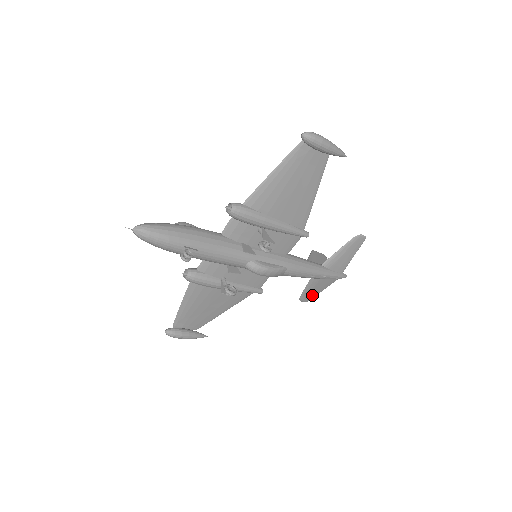
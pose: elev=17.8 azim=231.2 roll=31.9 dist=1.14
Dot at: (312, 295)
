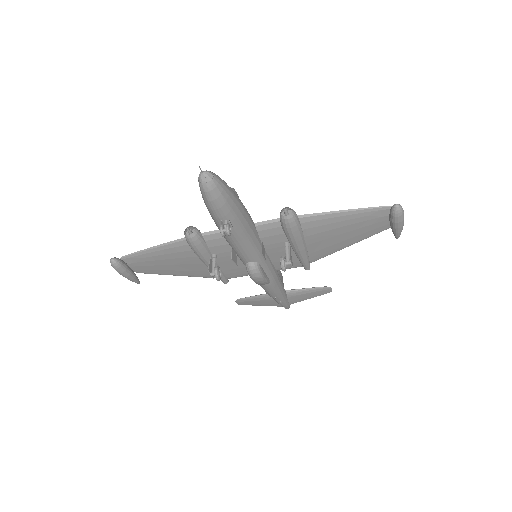
Dot at: (250, 303)
